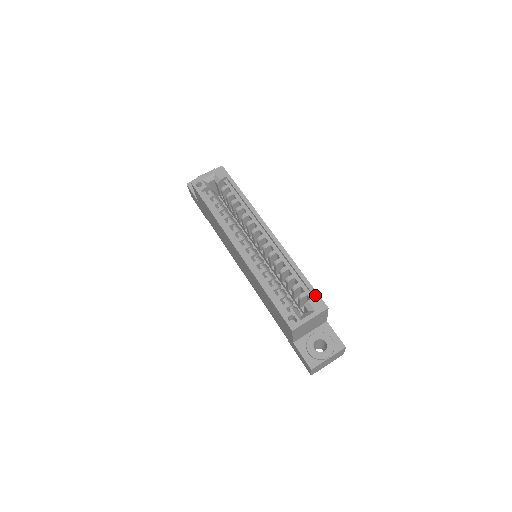
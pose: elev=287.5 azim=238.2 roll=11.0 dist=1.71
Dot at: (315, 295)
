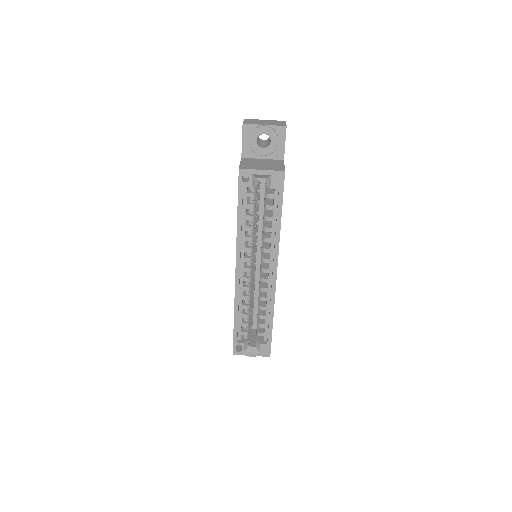
Dot at: (268, 344)
